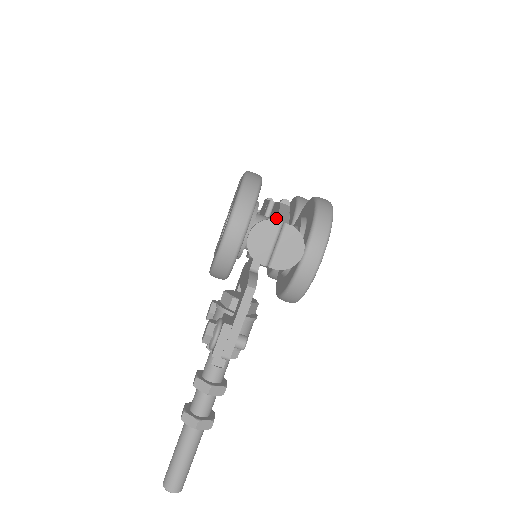
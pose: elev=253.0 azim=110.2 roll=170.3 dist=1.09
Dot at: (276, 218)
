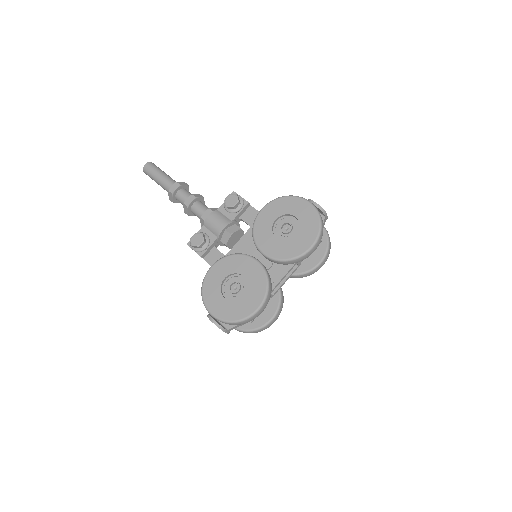
Dot at: occluded
